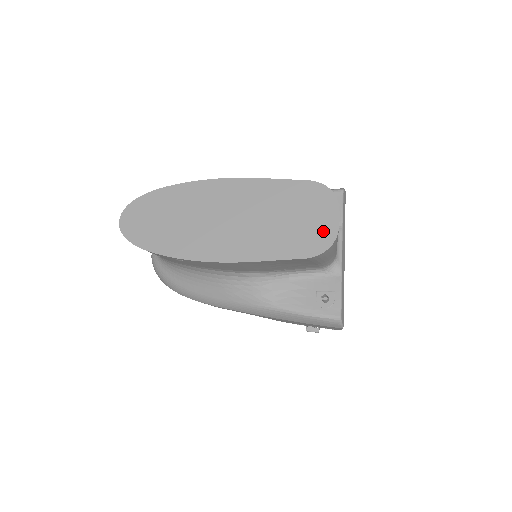
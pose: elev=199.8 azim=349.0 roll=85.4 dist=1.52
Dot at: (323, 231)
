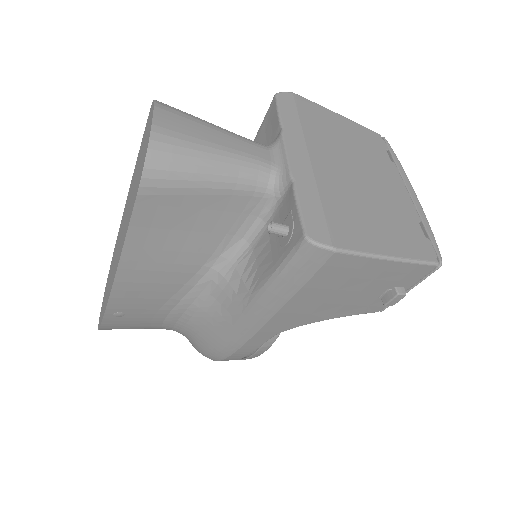
Dot at: (145, 147)
